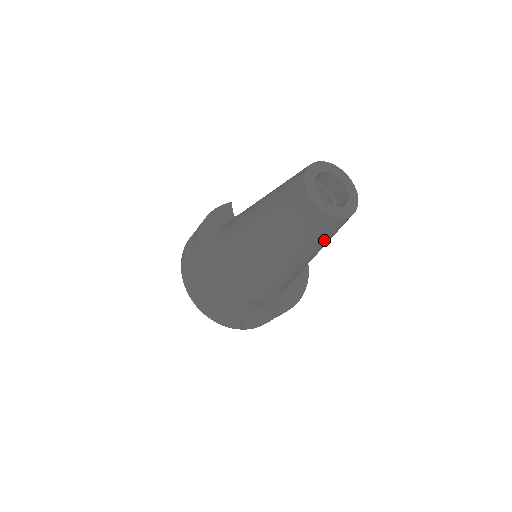
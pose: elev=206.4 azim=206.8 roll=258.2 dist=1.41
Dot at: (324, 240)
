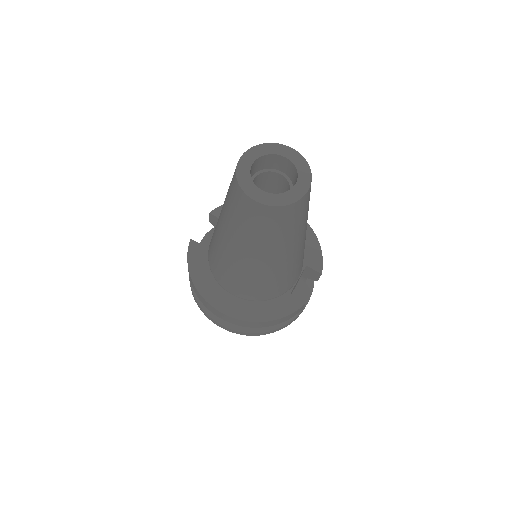
Dot at: (307, 211)
